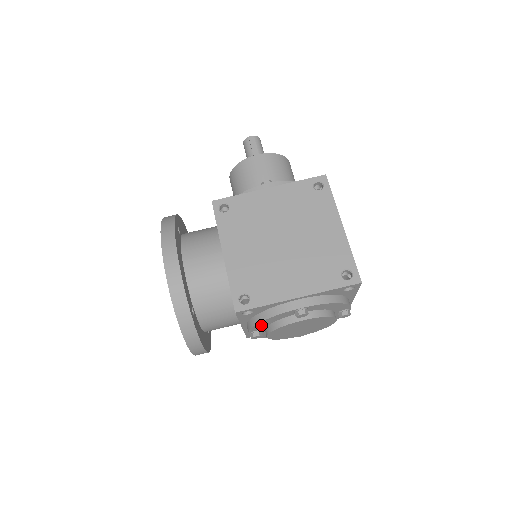
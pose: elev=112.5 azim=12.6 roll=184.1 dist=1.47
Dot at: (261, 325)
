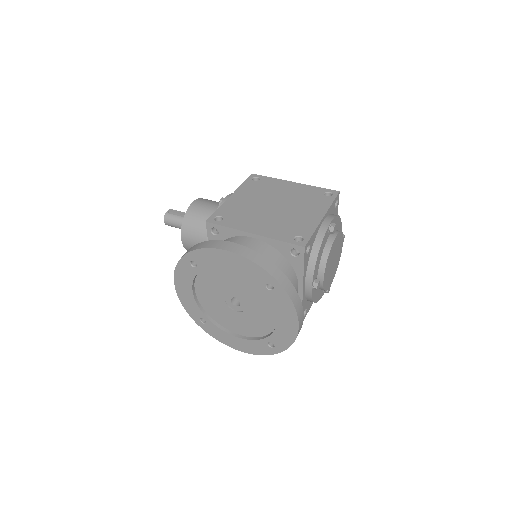
Dot at: (317, 264)
